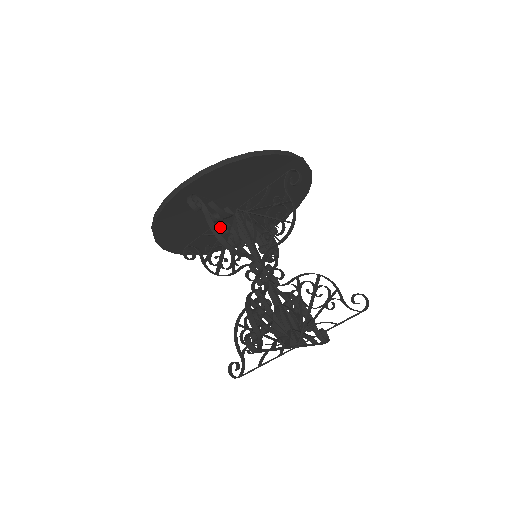
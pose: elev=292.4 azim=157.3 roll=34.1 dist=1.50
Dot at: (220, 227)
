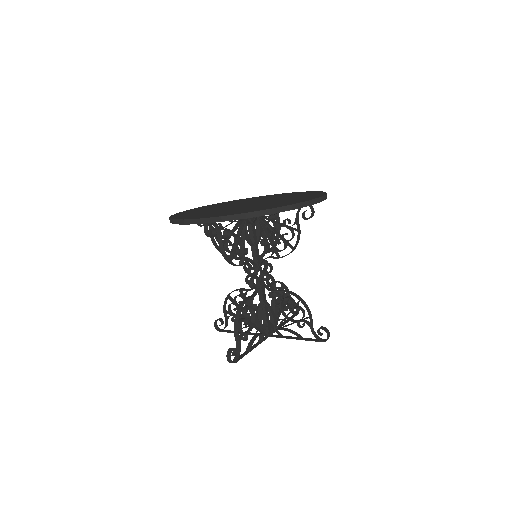
Dot at: occluded
